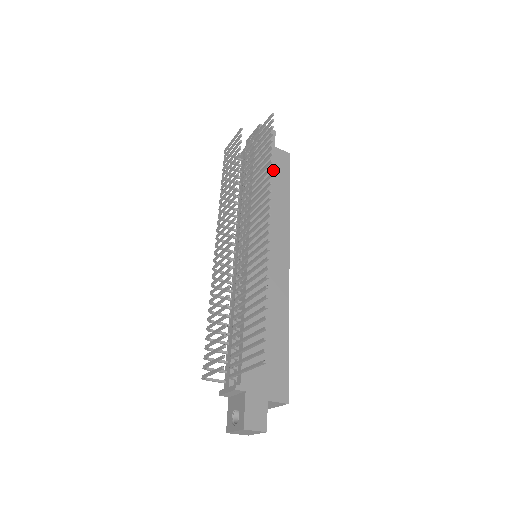
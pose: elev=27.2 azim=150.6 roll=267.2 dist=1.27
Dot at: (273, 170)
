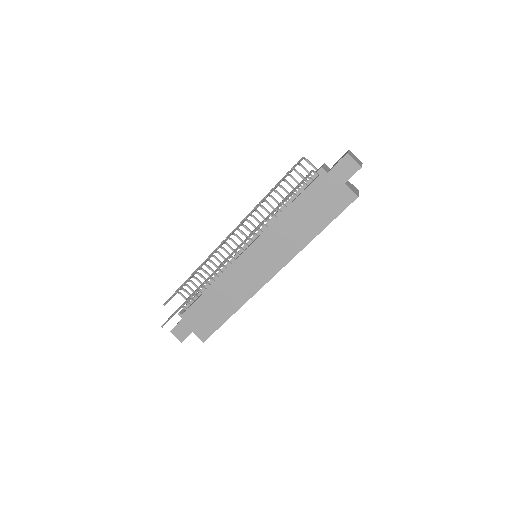
Dot at: (321, 204)
